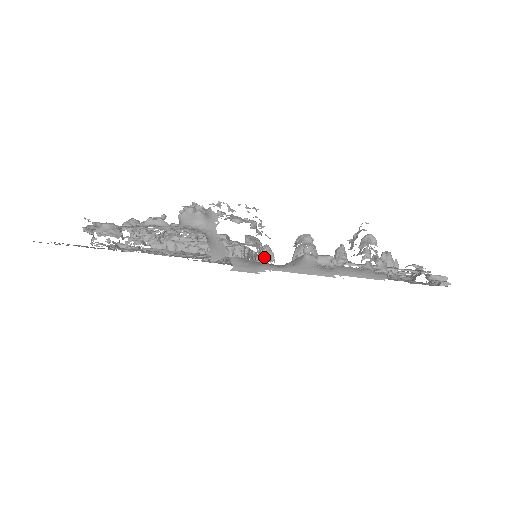
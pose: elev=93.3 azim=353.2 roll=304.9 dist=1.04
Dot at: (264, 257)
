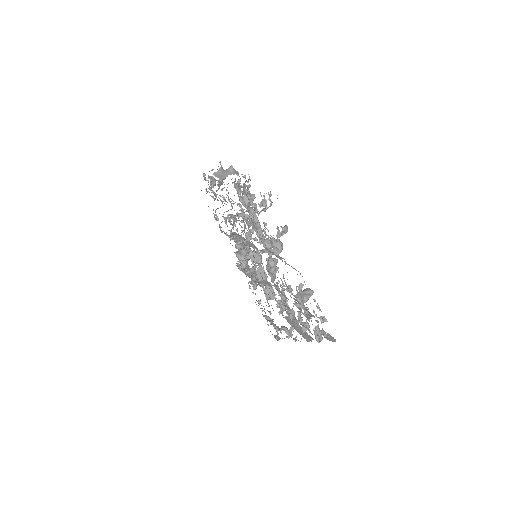
Dot at: (287, 329)
